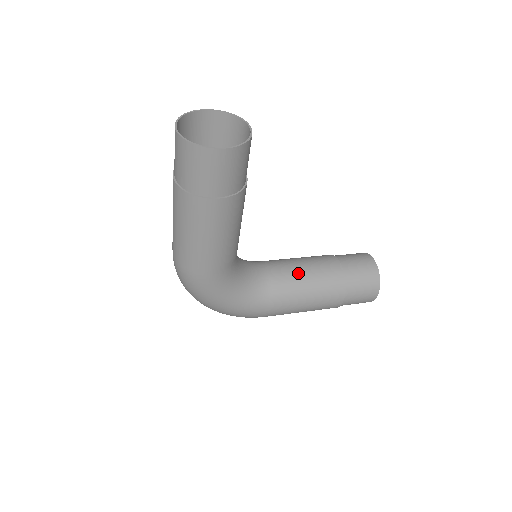
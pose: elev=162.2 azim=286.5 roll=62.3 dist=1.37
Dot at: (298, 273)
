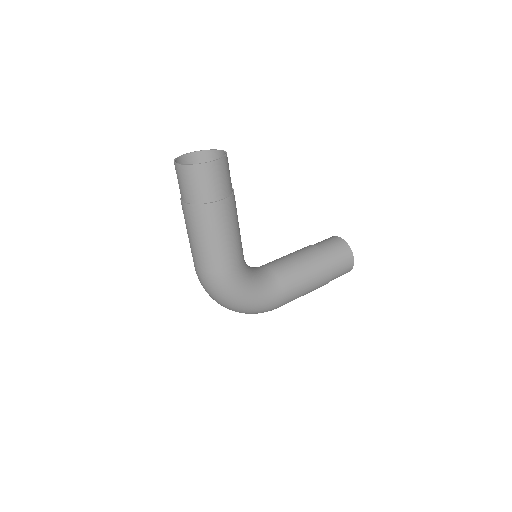
Dot at: (291, 261)
